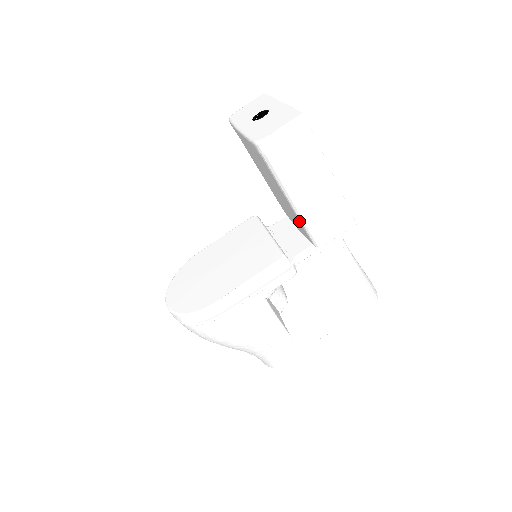
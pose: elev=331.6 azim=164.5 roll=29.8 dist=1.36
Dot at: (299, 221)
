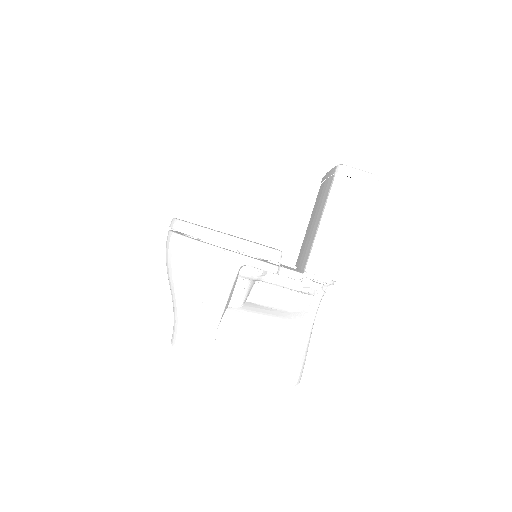
Dot at: (312, 242)
